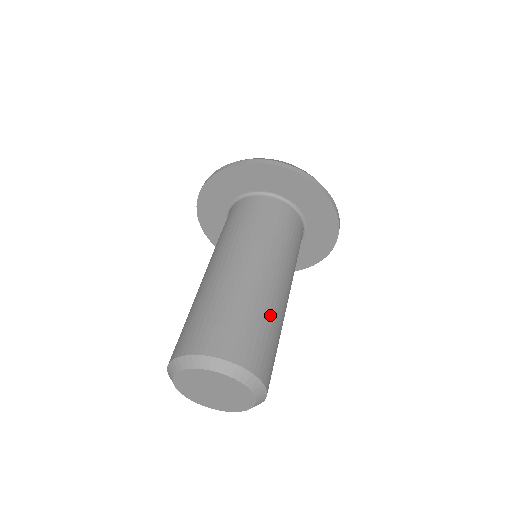
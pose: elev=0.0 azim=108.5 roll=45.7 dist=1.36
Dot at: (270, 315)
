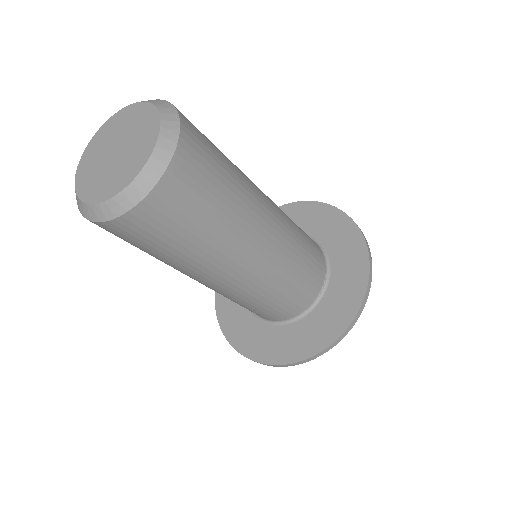
Dot at: occluded
